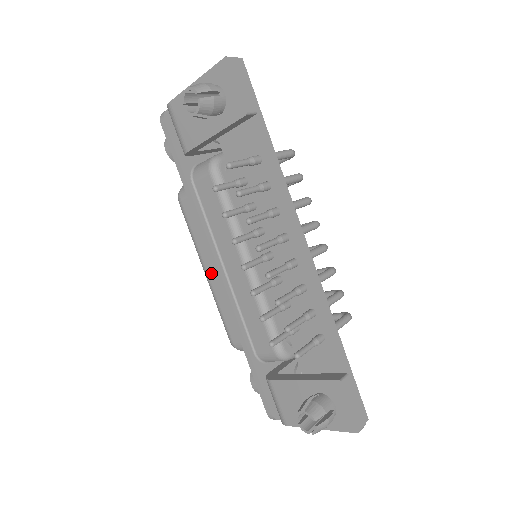
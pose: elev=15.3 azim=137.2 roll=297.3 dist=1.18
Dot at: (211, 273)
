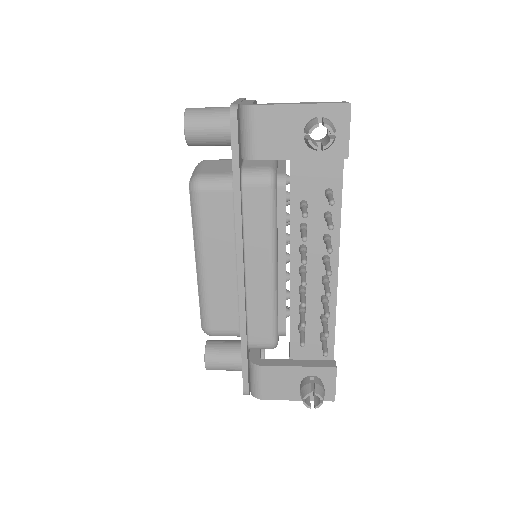
Dot at: (211, 267)
